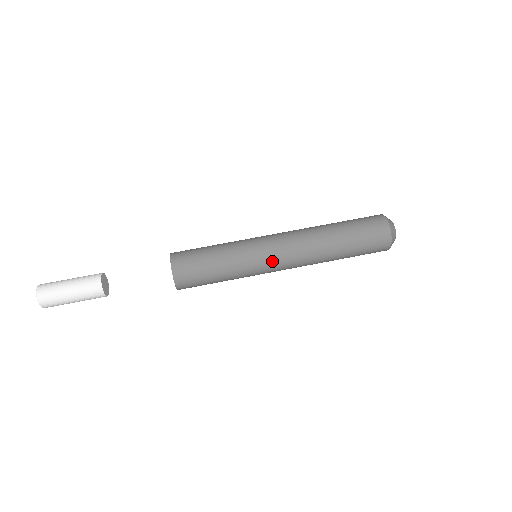
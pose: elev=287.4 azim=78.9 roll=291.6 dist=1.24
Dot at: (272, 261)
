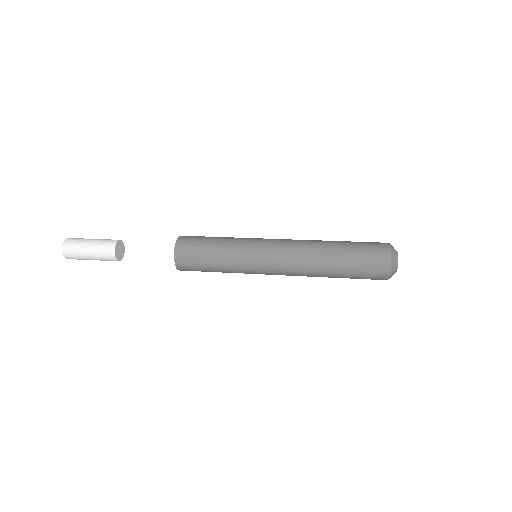
Dot at: (267, 245)
